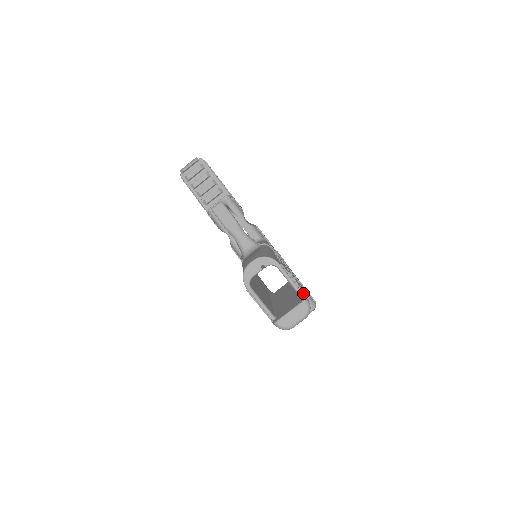
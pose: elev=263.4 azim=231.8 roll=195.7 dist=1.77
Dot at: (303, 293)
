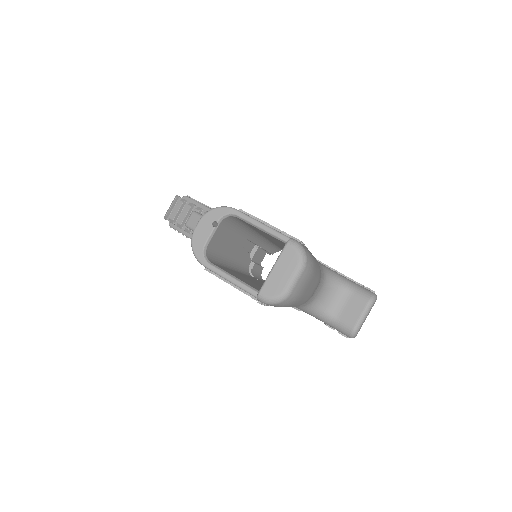
Dot at: occluded
